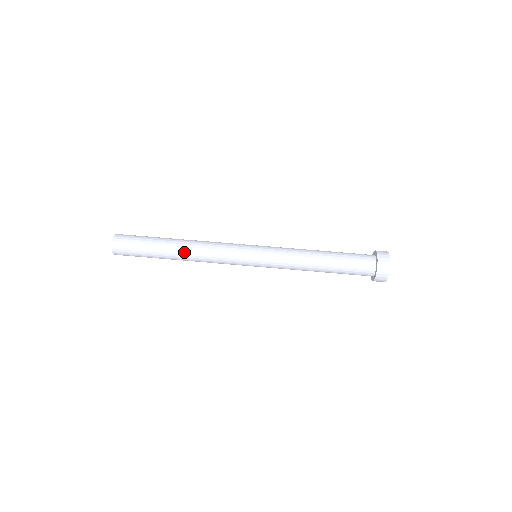
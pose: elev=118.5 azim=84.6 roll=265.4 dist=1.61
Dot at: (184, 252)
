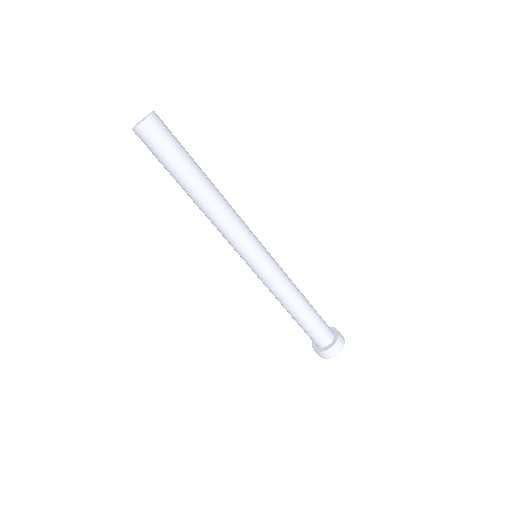
Dot at: (197, 204)
